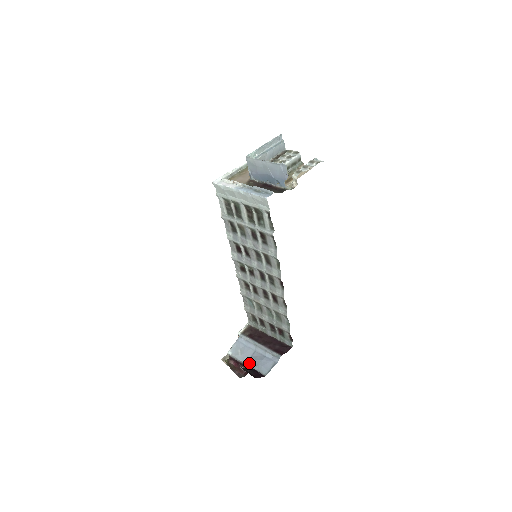
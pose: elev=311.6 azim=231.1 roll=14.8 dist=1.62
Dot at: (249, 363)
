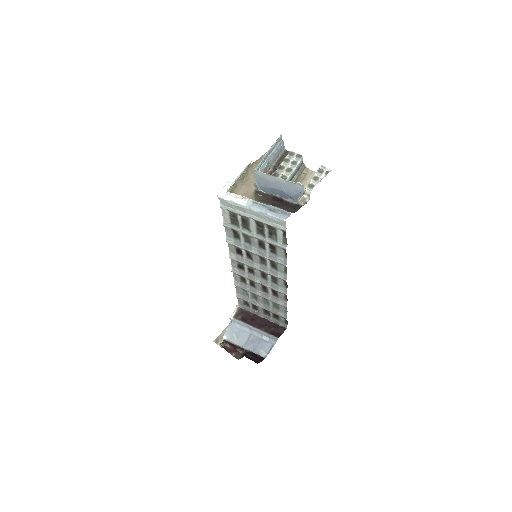
Dot at: (247, 347)
